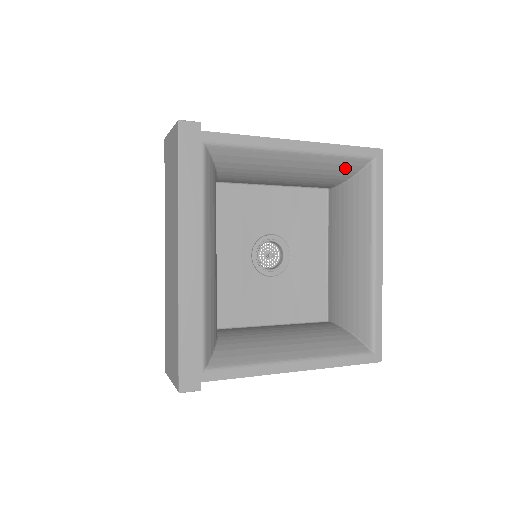
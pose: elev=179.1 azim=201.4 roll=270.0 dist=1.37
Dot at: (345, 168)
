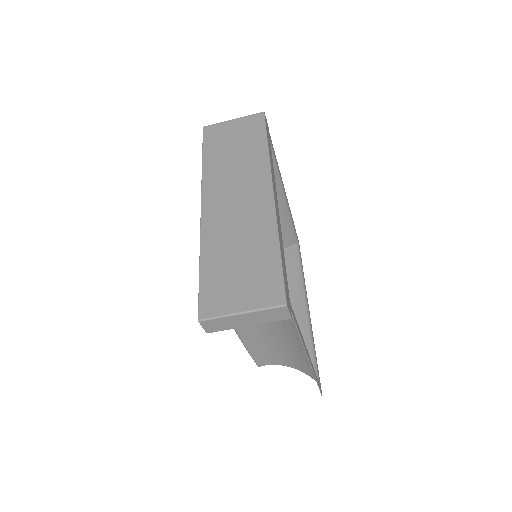
Dot at: (287, 238)
